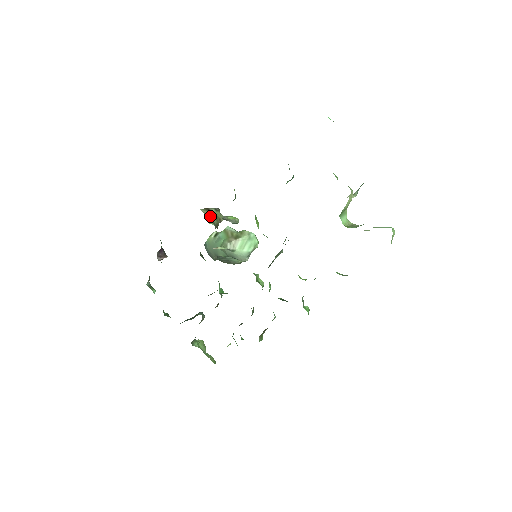
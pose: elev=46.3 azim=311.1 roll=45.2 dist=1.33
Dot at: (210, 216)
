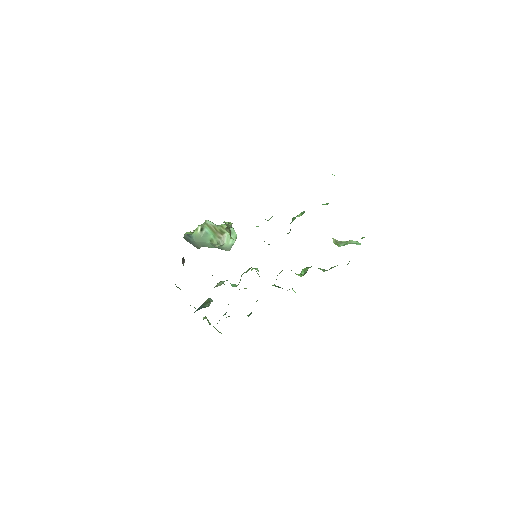
Dot at: occluded
